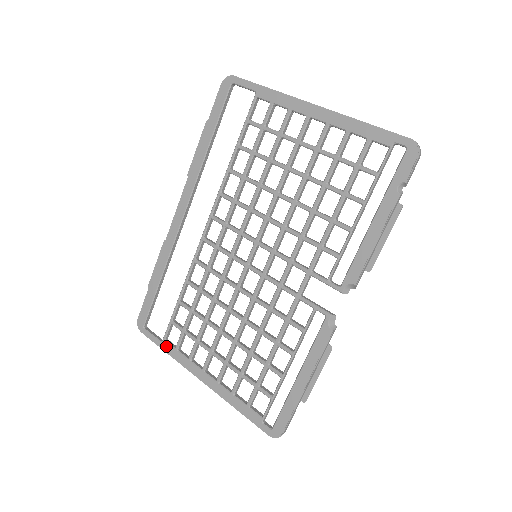
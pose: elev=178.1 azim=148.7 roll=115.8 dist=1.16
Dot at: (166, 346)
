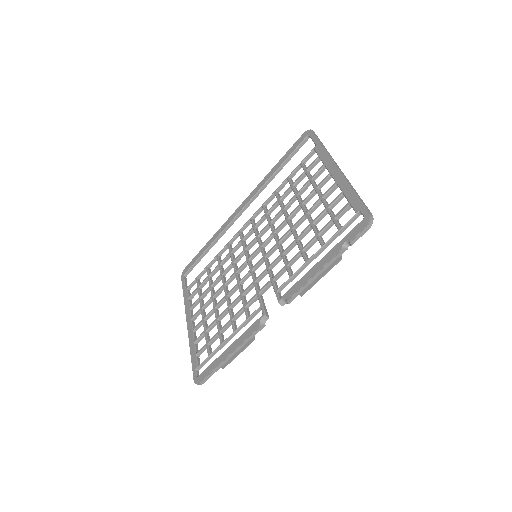
Dot at: (186, 293)
